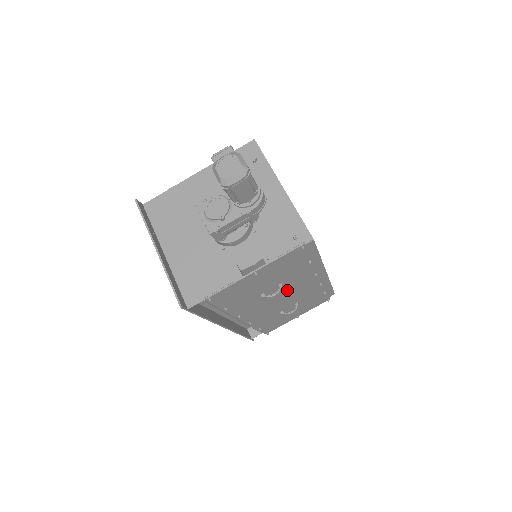
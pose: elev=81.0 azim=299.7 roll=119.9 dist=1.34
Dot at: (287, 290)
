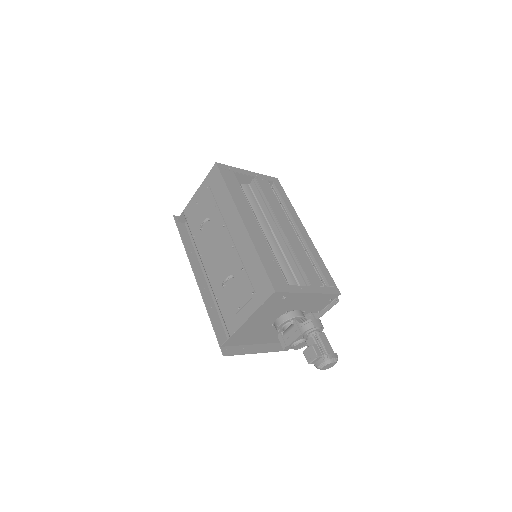
Dot at: occluded
